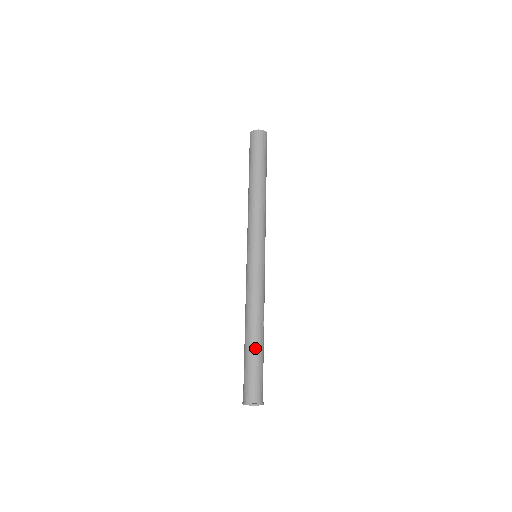
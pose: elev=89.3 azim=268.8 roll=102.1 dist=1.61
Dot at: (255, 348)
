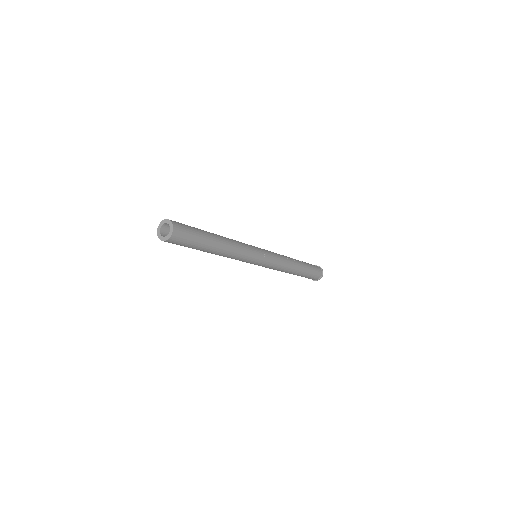
Dot at: (302, 272)
